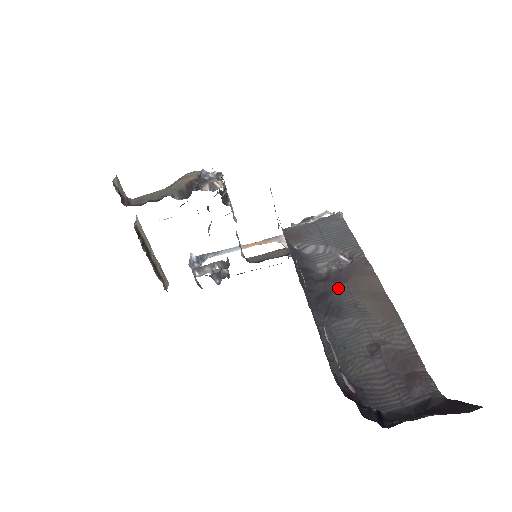
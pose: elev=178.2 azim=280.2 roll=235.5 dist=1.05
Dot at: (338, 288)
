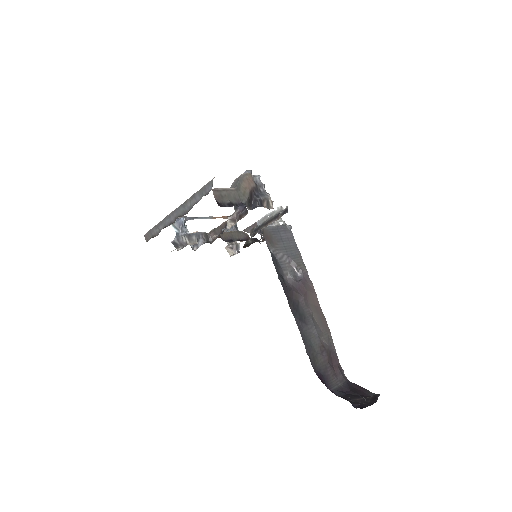
Dot at: (301, 299)
